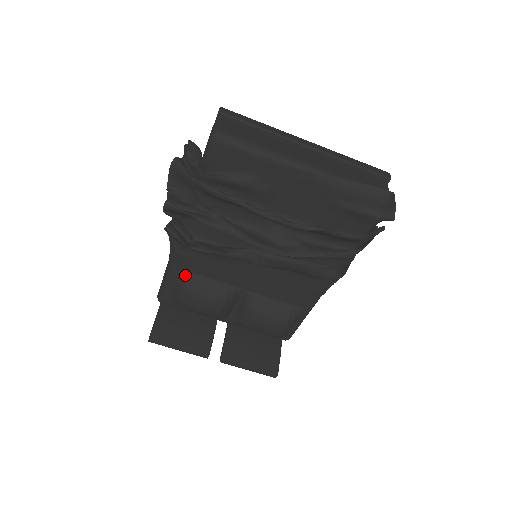
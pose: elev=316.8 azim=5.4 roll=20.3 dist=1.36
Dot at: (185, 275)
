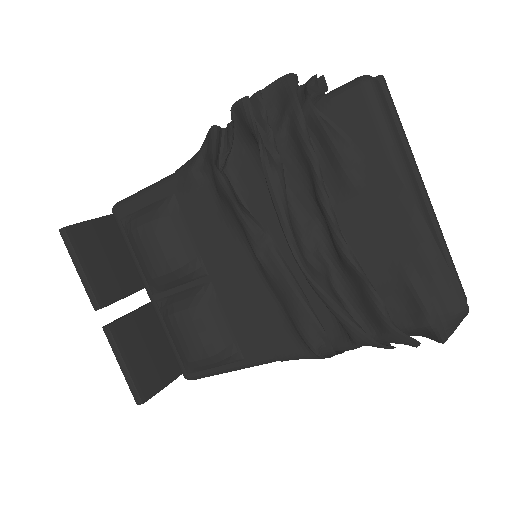
Dot at: (171, 202)
